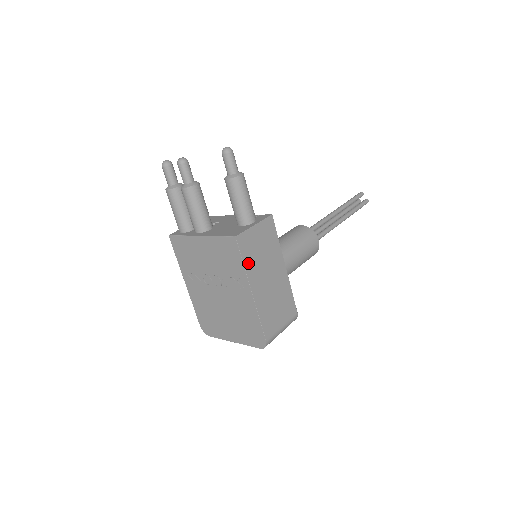
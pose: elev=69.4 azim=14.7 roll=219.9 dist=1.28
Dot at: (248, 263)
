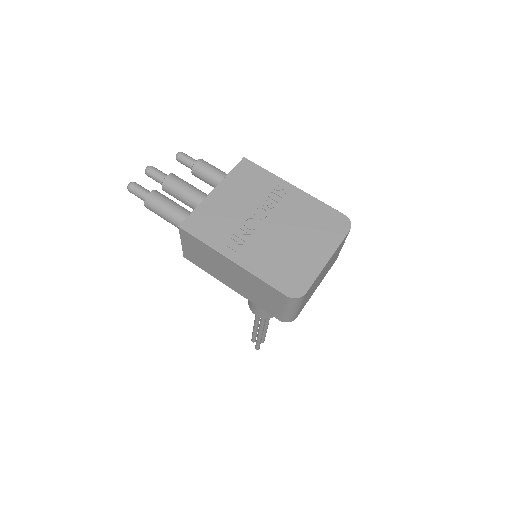
Dot at: occluded
